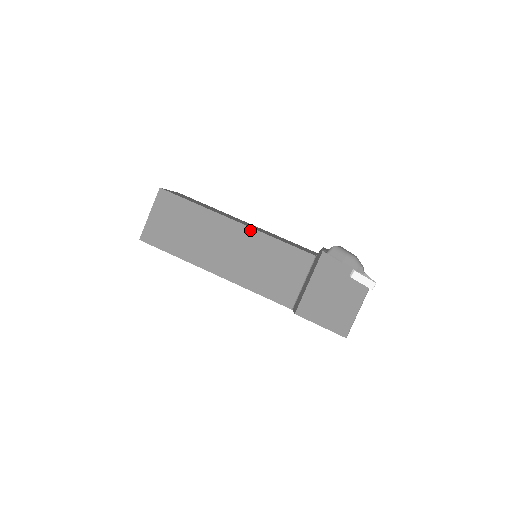
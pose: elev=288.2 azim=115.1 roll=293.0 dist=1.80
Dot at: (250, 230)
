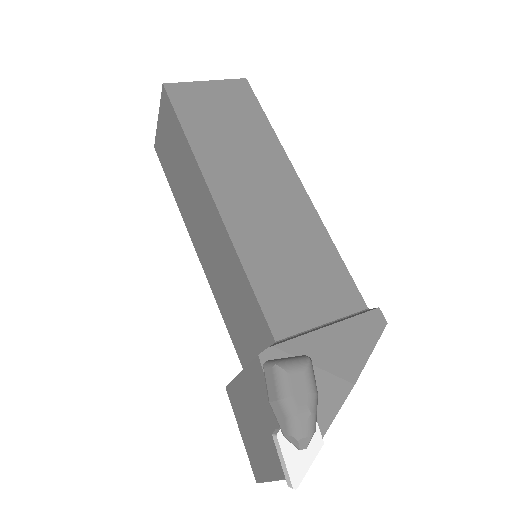
Dot at: (222, 225)
